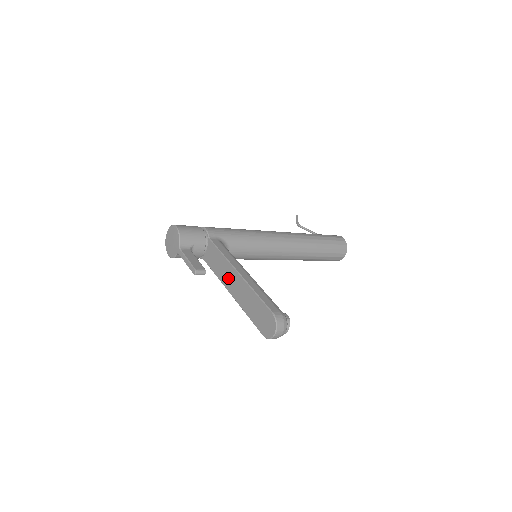
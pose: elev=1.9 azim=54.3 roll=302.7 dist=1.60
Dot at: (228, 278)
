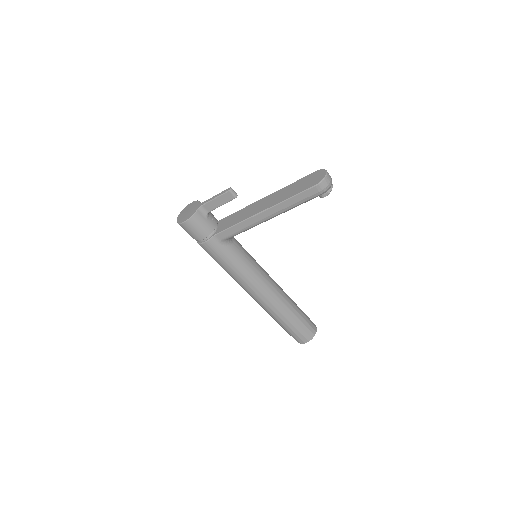
Dot at: (255, 209)
